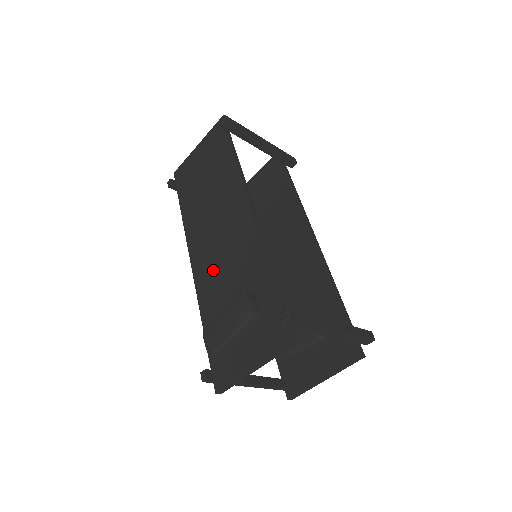
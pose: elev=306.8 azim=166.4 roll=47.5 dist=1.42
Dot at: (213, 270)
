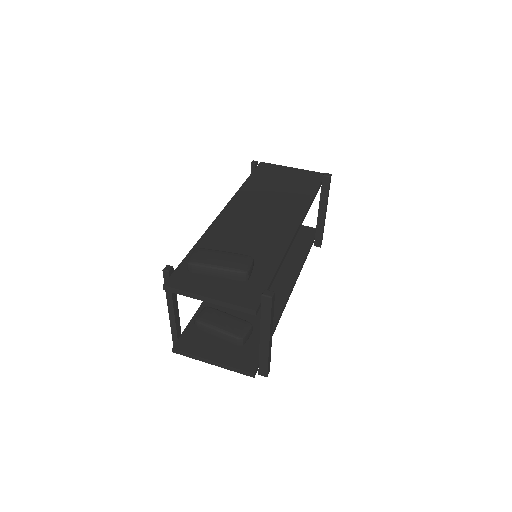
Dot at: (236, 229)
